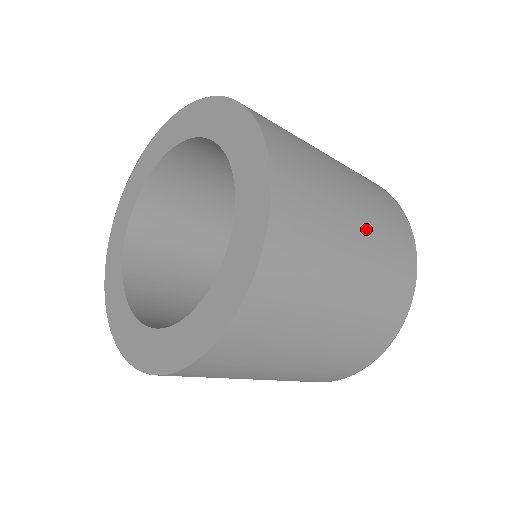
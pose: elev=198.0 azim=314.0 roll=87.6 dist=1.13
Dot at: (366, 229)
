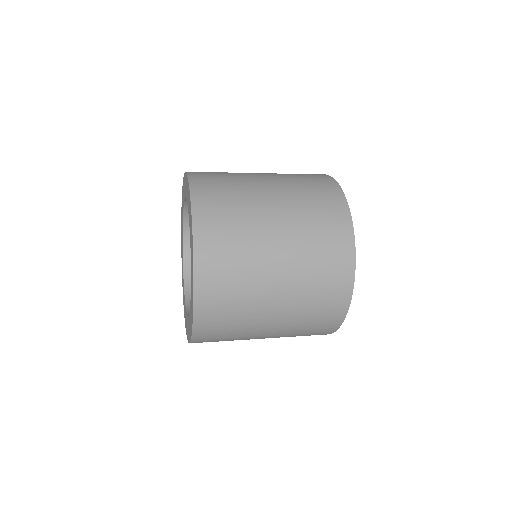
Dot at: (288, 265)
